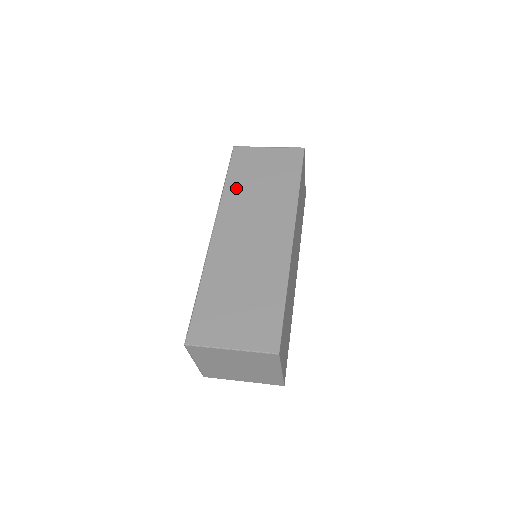
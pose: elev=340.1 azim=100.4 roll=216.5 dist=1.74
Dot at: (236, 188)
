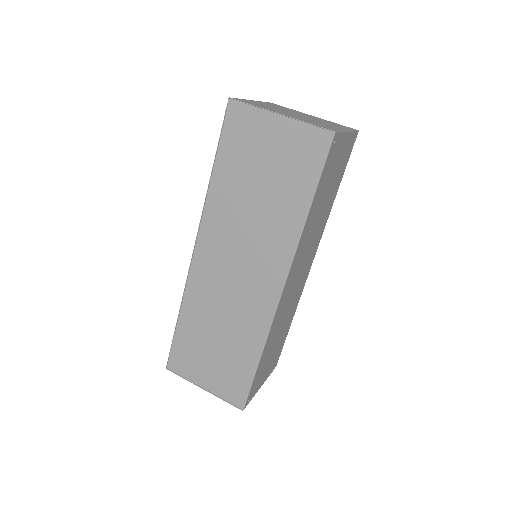
Dot at: (225, 189)
